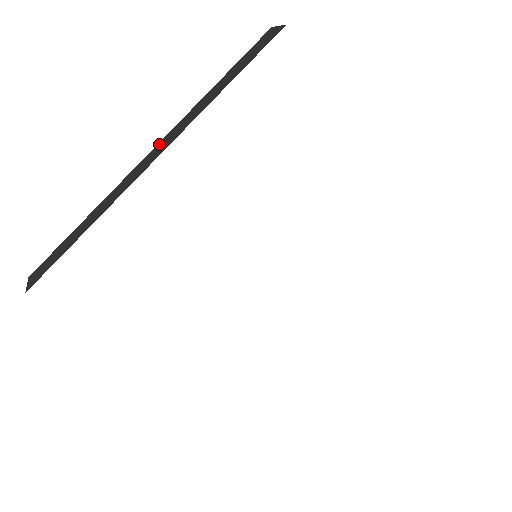
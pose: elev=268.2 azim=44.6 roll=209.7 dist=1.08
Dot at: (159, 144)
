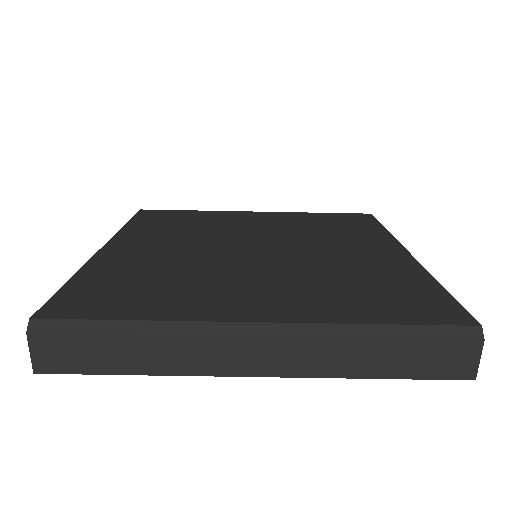
Dot at: (274, 344)
